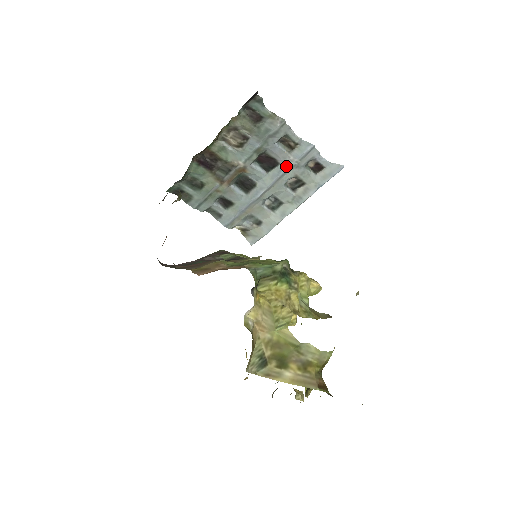
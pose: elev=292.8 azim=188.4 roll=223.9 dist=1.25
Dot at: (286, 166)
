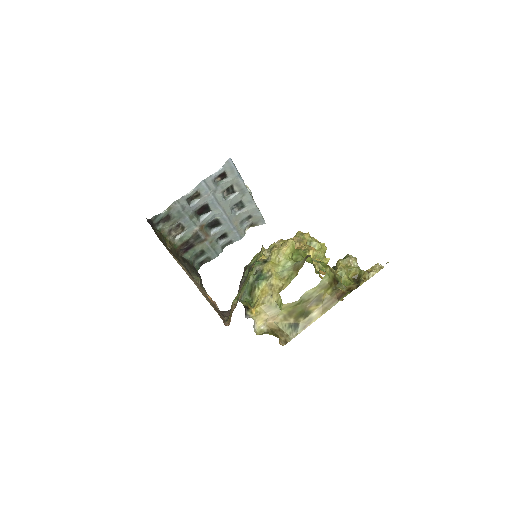
Dot at: (211, 200)
